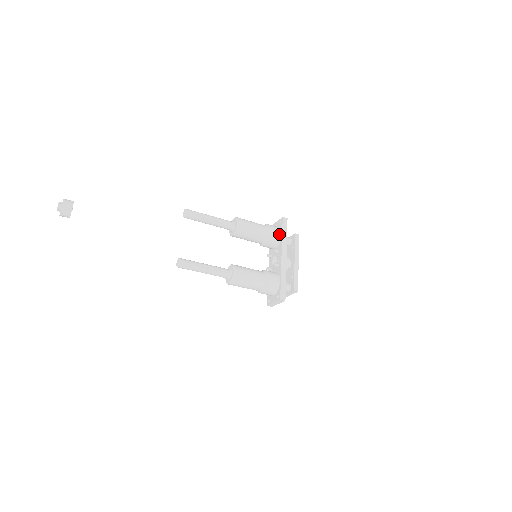
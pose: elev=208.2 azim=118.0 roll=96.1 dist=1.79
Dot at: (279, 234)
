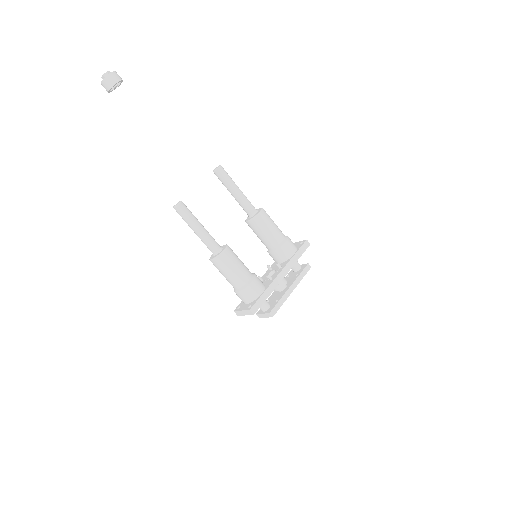
Dot at: (292, 252)
